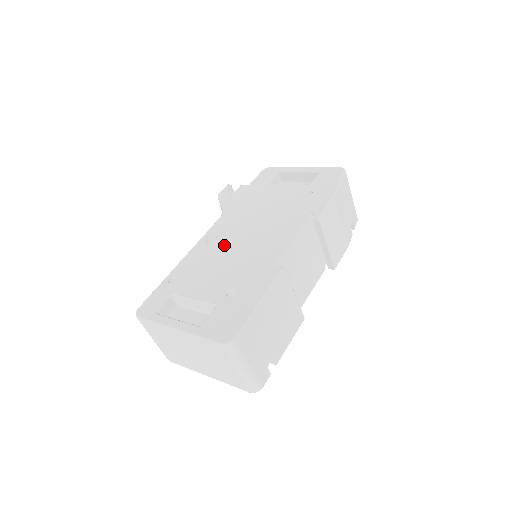
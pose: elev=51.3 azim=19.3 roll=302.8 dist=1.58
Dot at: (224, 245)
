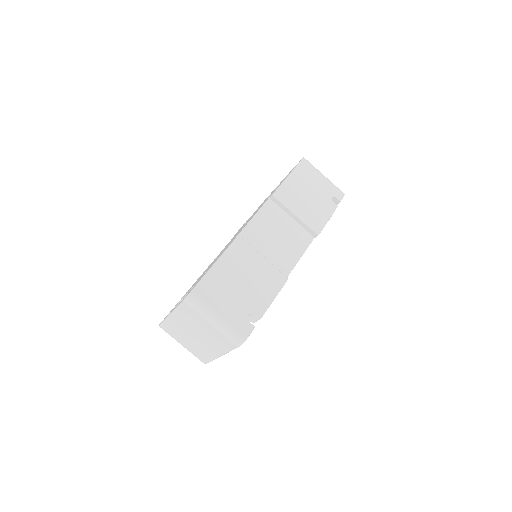
Dot at: occluded
